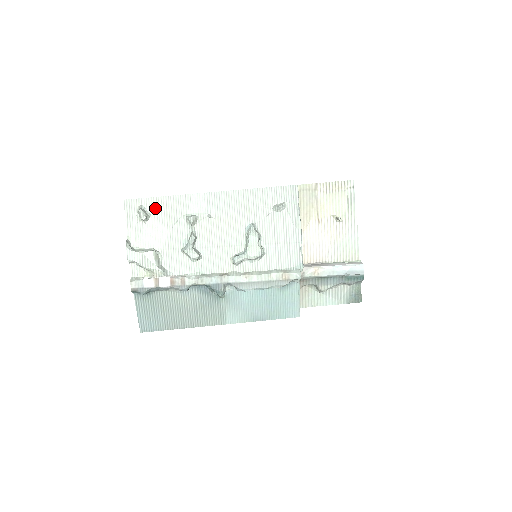
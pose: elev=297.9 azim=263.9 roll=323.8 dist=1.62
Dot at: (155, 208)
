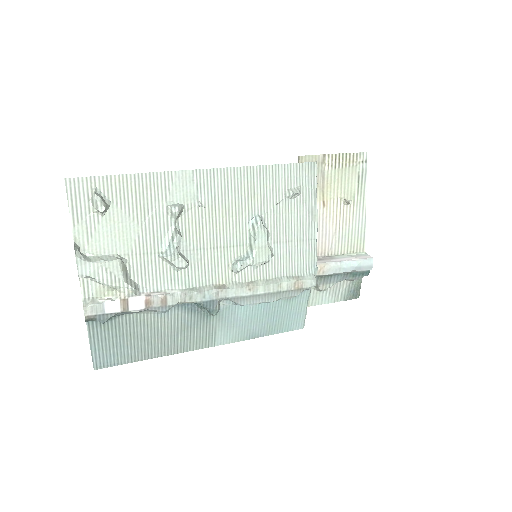
Dot at: (117, 192)
